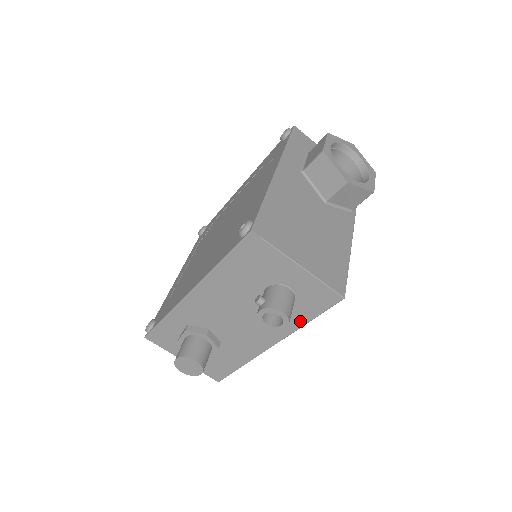
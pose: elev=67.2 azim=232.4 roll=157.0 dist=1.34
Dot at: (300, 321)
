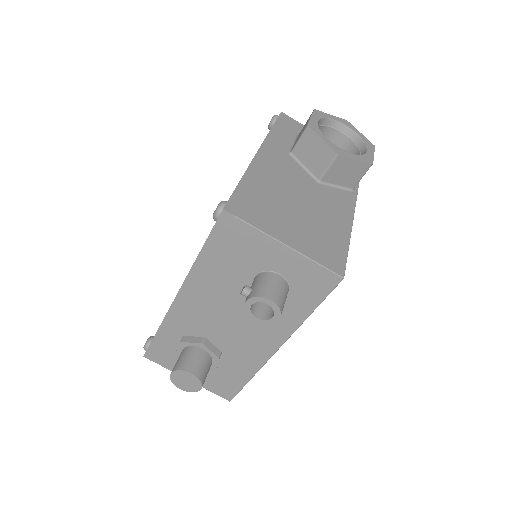
Dot at: (300, 314)
